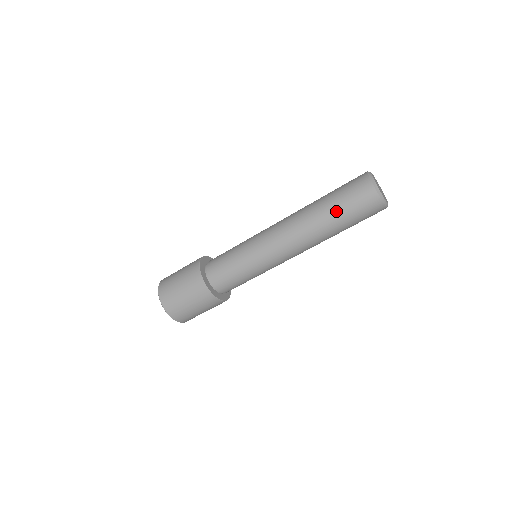
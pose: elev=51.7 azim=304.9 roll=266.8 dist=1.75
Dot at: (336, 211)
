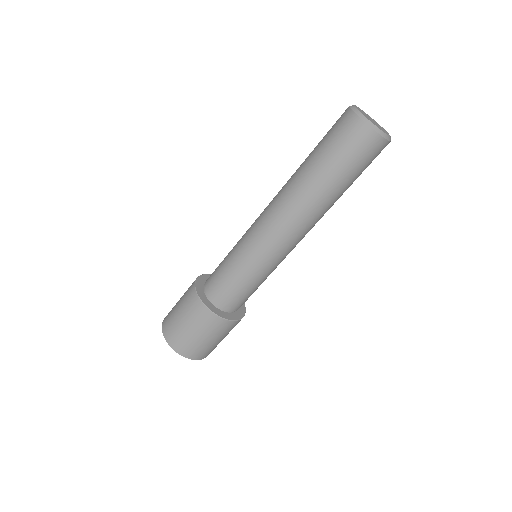
Dot at: (315, 156)
